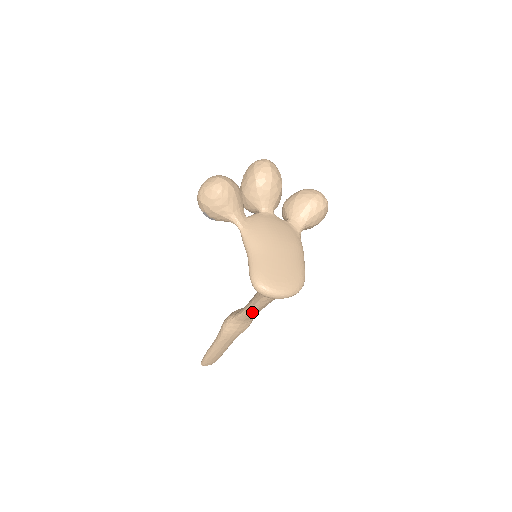
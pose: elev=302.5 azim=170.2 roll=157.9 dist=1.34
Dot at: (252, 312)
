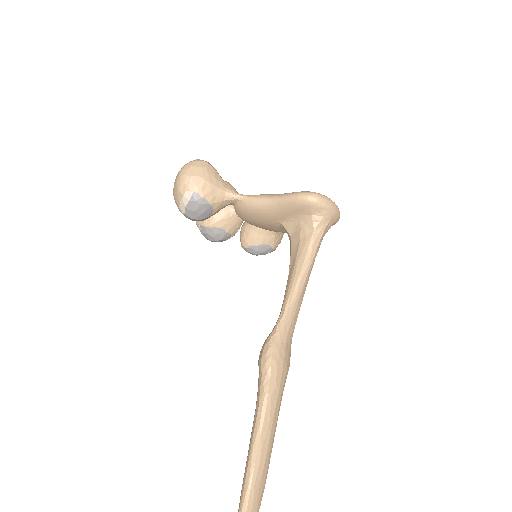
Dot at: (300, 290)
